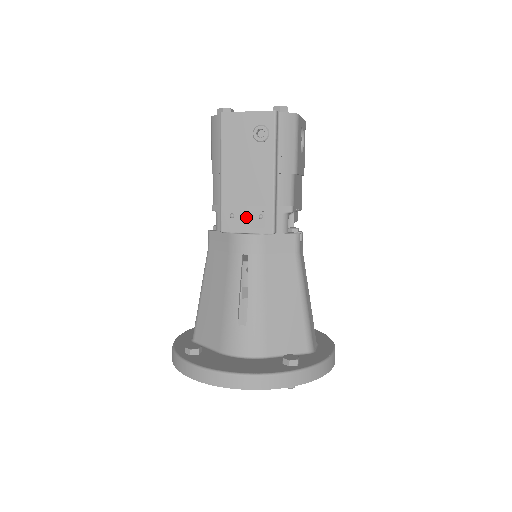
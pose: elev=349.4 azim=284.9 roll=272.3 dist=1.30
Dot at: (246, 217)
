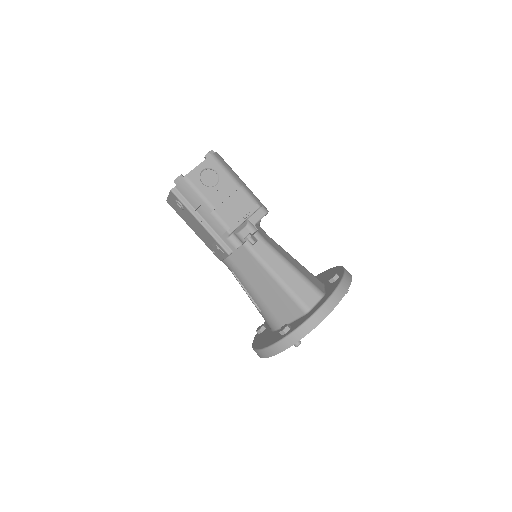
Dot at: (216, 251)
